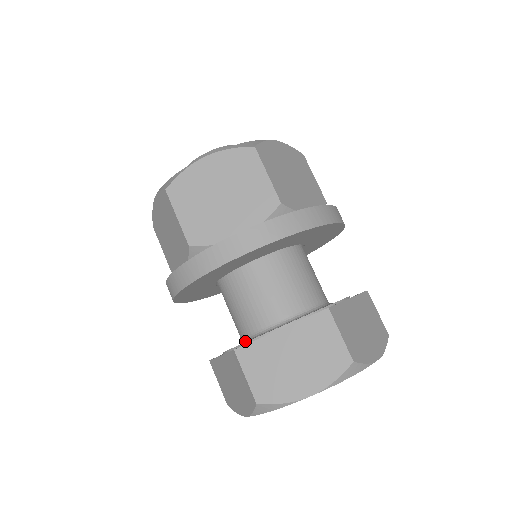
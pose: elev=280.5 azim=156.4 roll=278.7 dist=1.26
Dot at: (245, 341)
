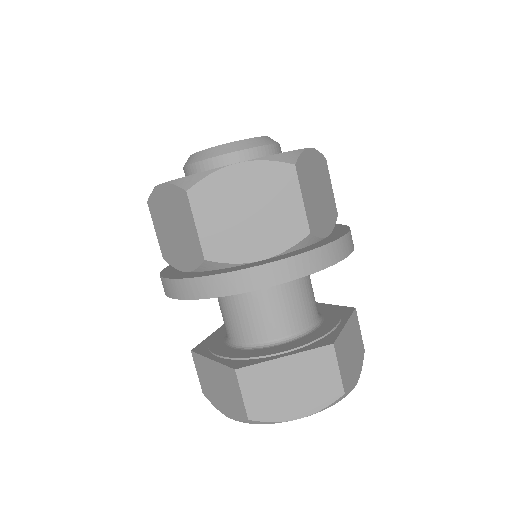
Dot at: (236, 347)
